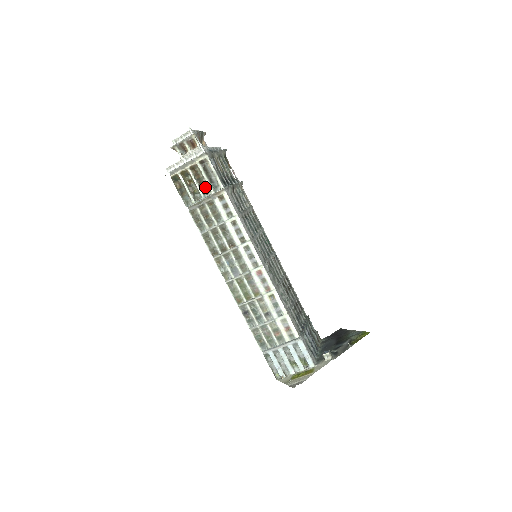
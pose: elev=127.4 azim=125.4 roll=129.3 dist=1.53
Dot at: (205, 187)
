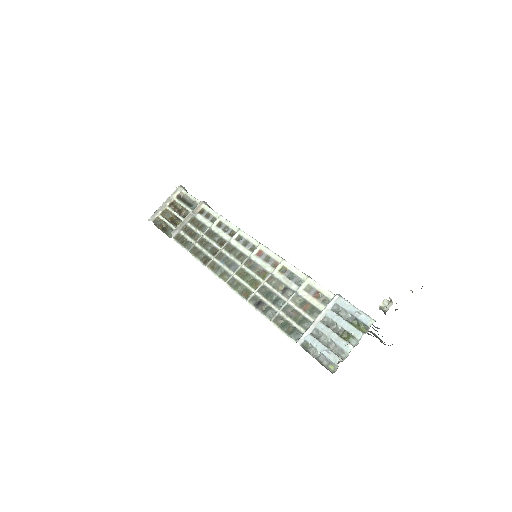
Dot at: (186, 215)
